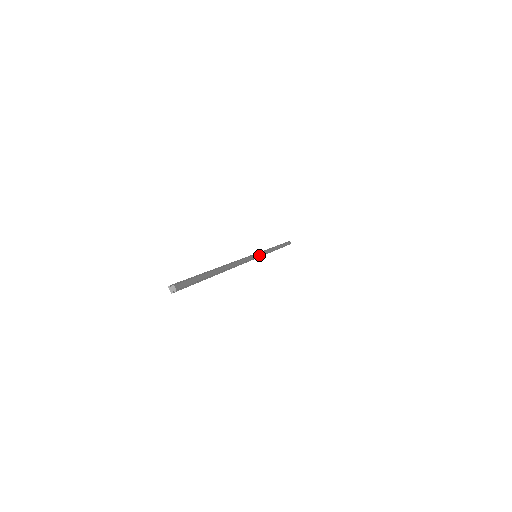
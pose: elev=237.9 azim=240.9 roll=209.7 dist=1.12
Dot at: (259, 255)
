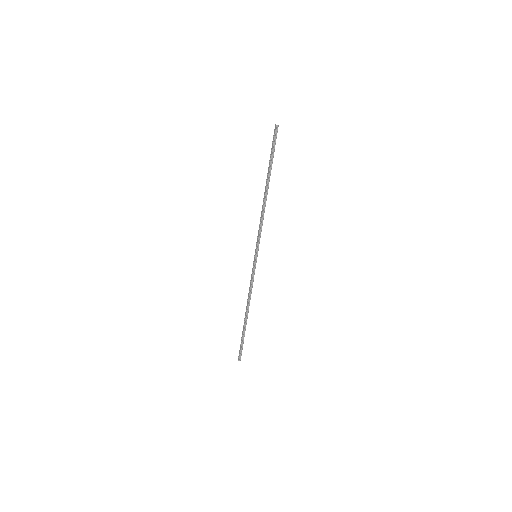
Dot at: occluded
